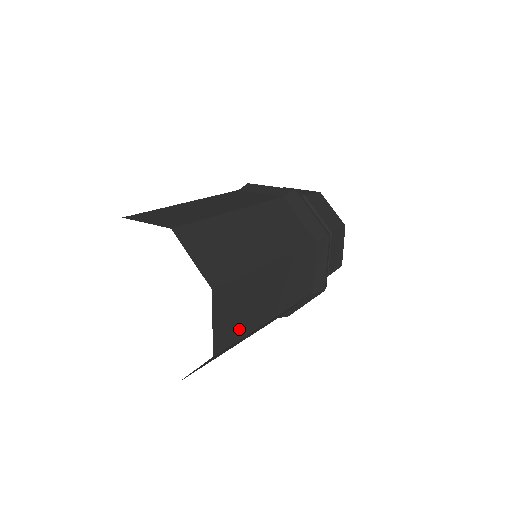
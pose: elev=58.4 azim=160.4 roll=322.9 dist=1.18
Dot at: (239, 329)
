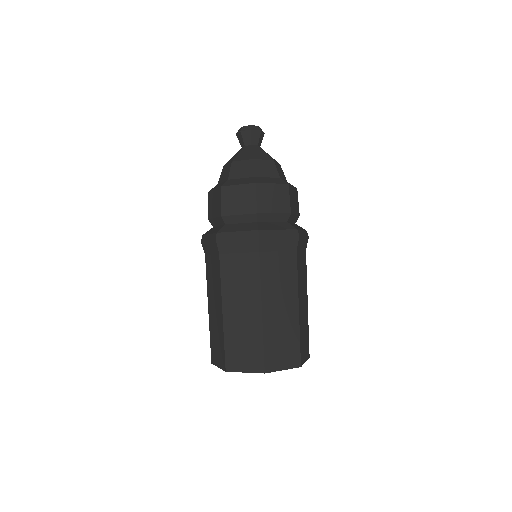
Dot at: occluded
